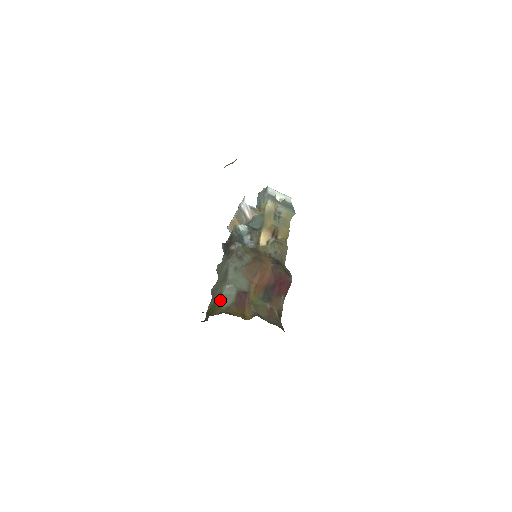
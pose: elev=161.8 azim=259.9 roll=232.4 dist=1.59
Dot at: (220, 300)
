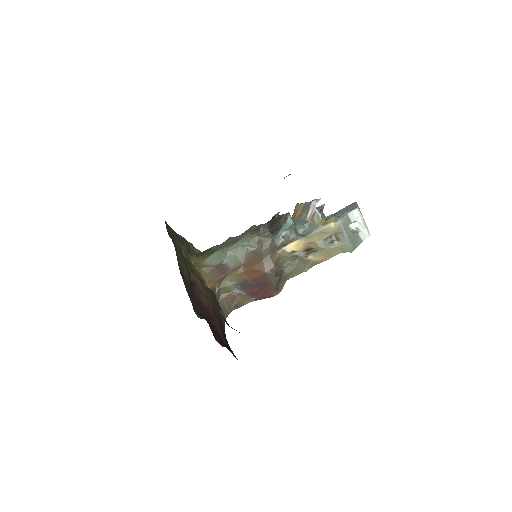
Dot at: (210, 254)
